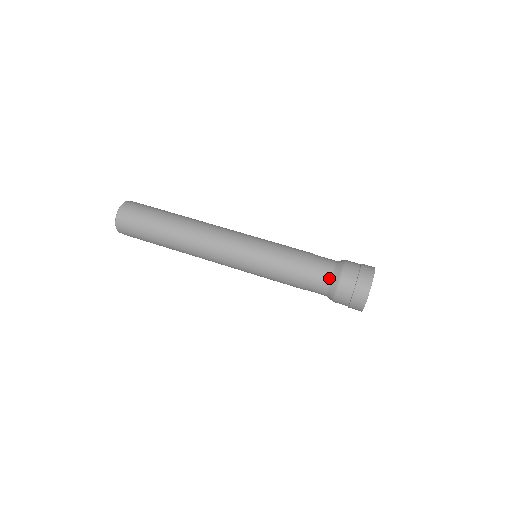
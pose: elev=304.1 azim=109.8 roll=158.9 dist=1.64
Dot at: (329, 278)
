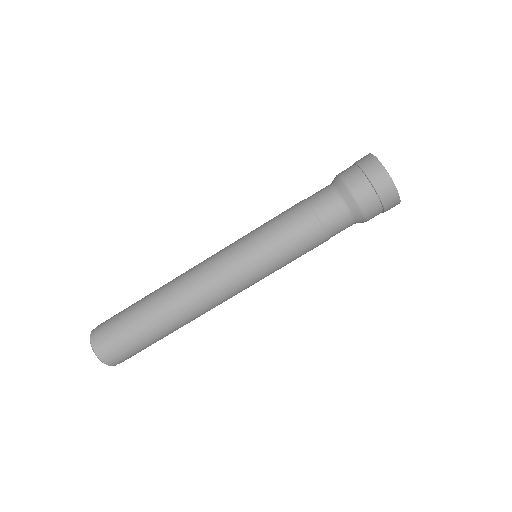
Dot at: (350, 219)
